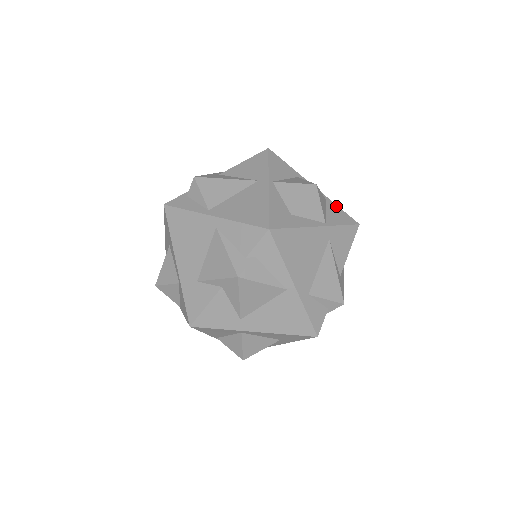
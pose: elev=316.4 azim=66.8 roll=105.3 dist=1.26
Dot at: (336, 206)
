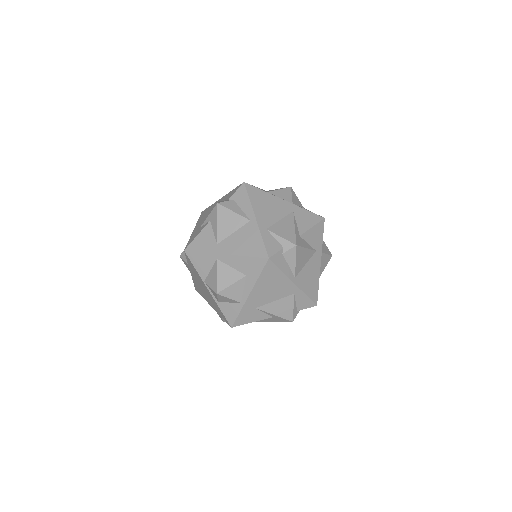
Dot at: occluded
